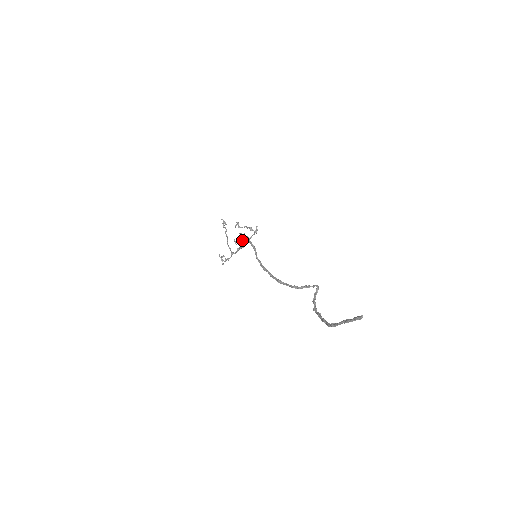
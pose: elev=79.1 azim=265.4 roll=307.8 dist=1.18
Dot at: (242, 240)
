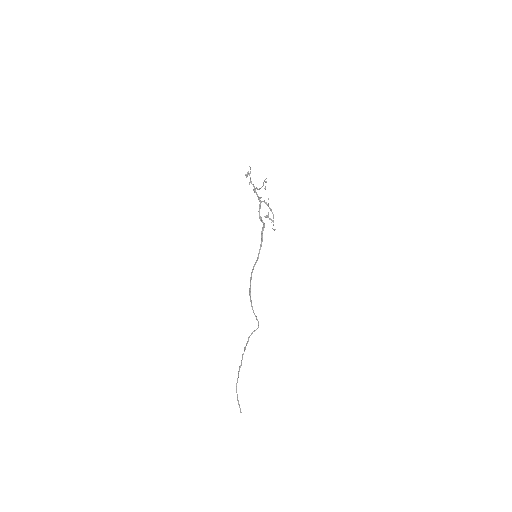
Dot at: (262, 222)
